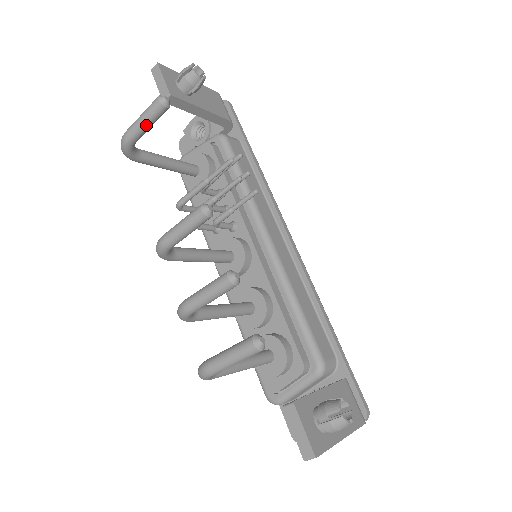
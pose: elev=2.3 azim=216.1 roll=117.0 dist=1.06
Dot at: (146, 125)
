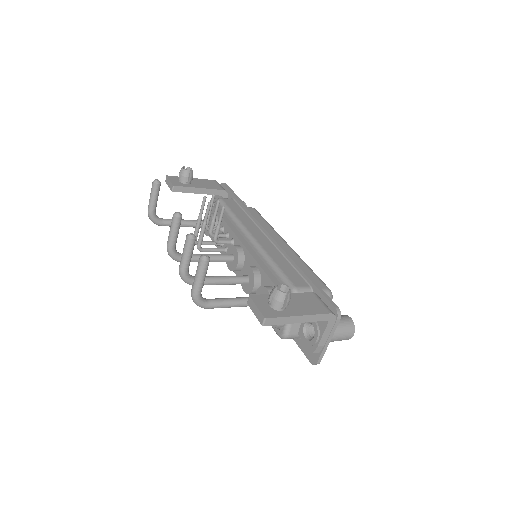
Dot at: (154, 199)
